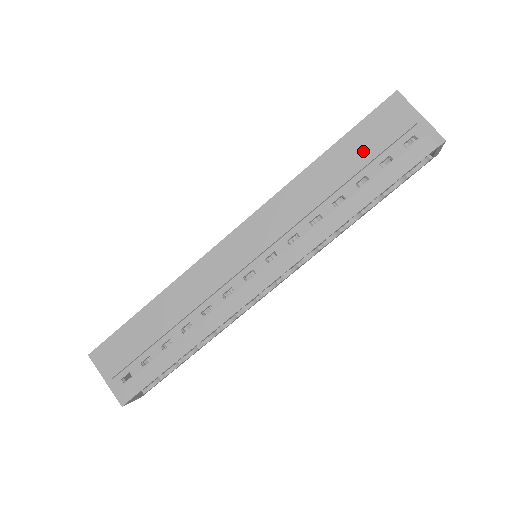
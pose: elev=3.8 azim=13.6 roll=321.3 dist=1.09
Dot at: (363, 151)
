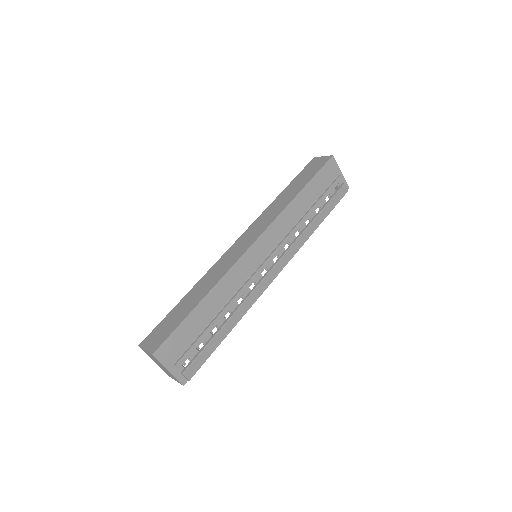
Dot at: (319, 191)
